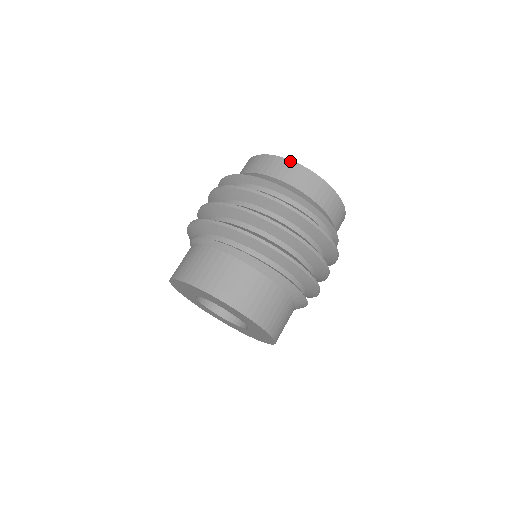
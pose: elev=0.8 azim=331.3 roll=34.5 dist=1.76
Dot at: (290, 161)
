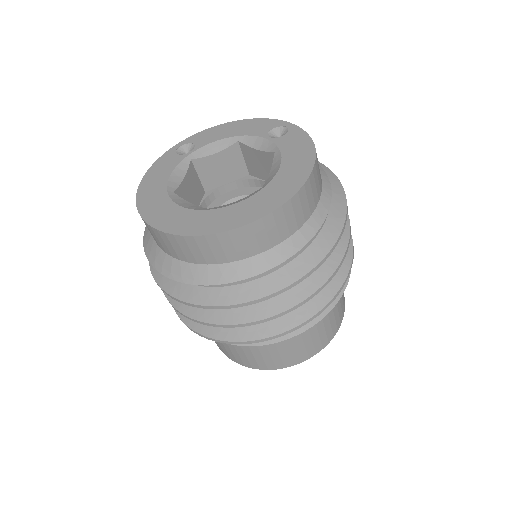
Dot at: occluded
